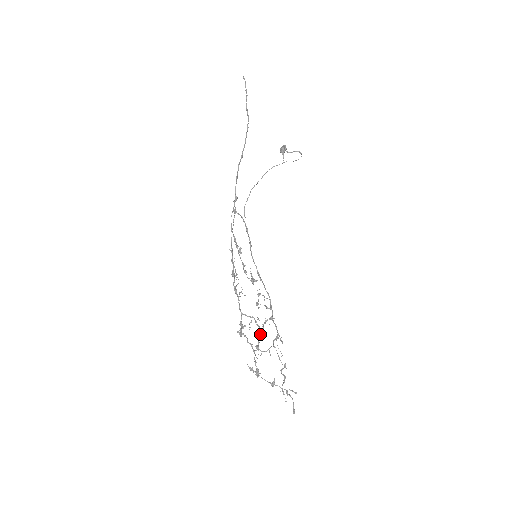
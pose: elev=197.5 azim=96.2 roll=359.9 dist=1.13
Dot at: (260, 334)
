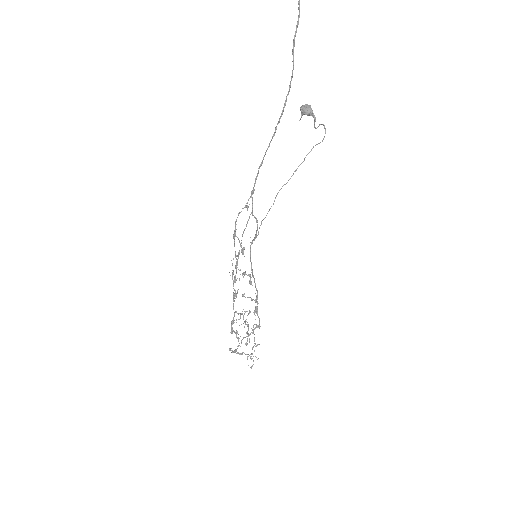
Dot at: occluded
